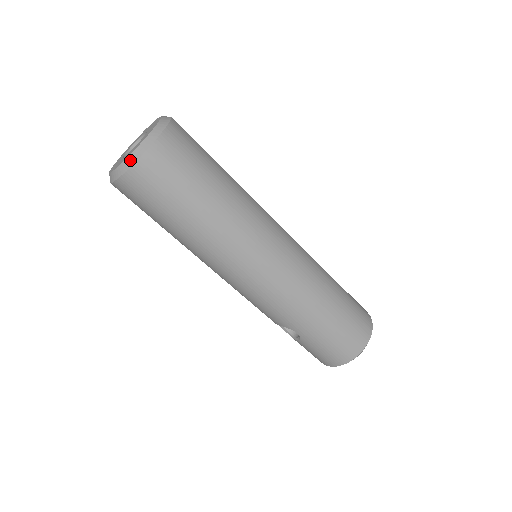
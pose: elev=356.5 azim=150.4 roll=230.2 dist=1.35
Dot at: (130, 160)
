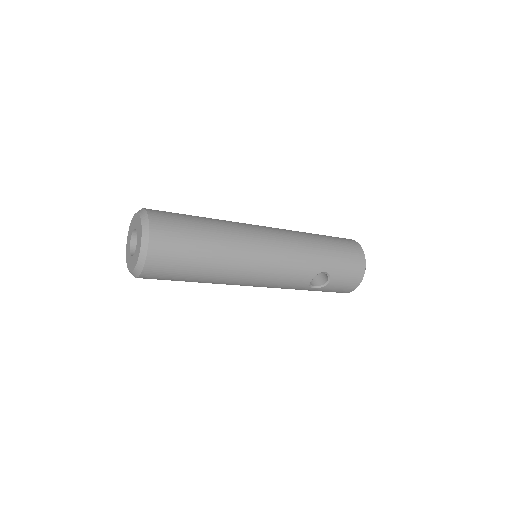
Dot at: (145, 235)
